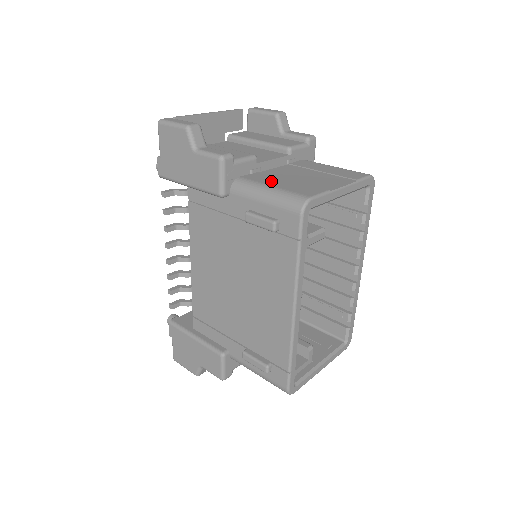
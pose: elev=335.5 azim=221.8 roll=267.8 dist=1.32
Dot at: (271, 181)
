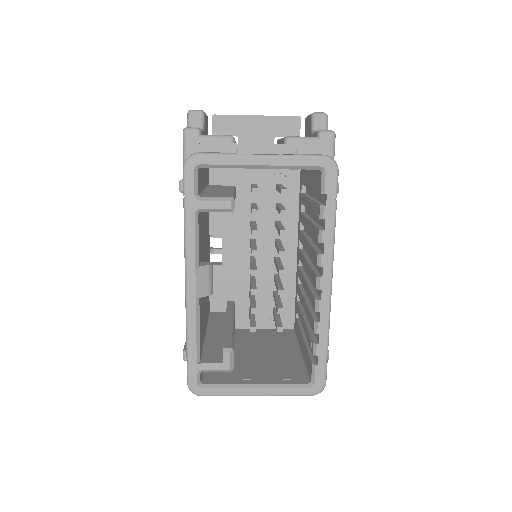
Dot at: (215, 152)
